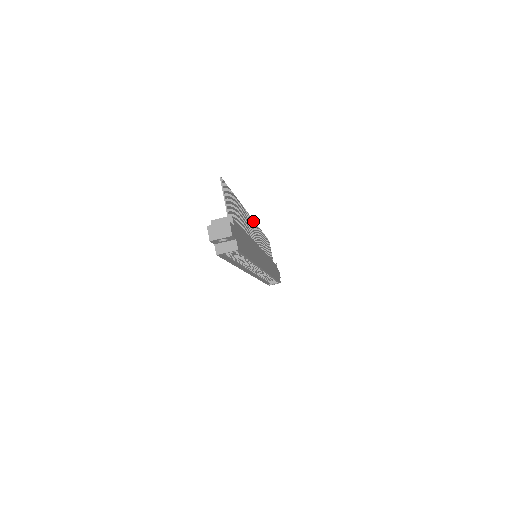
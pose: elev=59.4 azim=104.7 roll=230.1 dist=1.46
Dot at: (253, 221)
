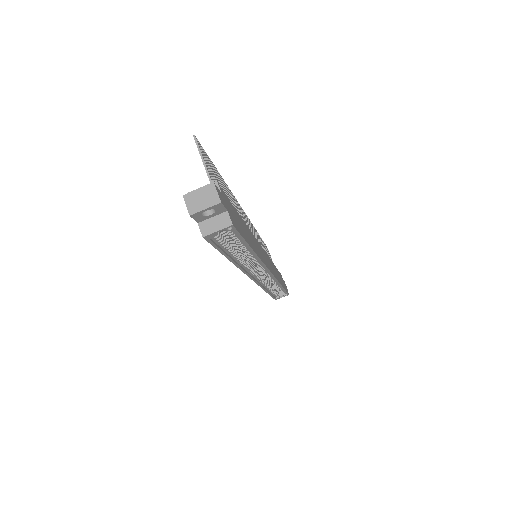
Dot at: occluded
